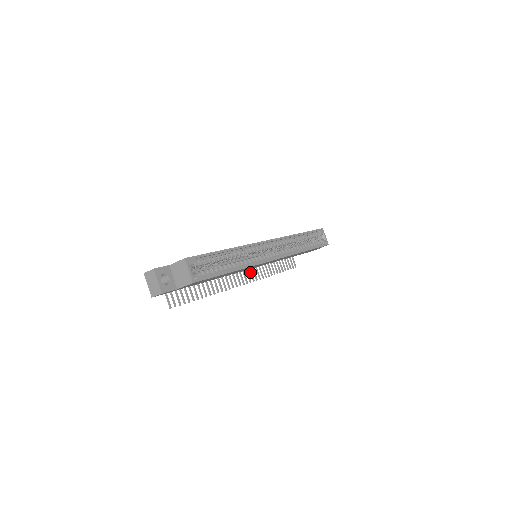
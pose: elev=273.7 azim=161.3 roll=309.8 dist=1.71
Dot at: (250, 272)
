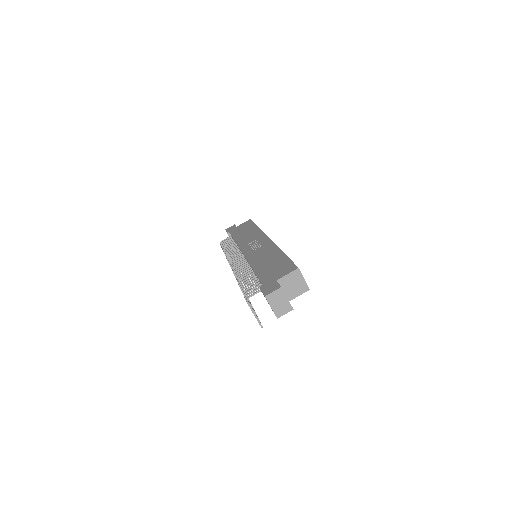
Dot at: occluded
